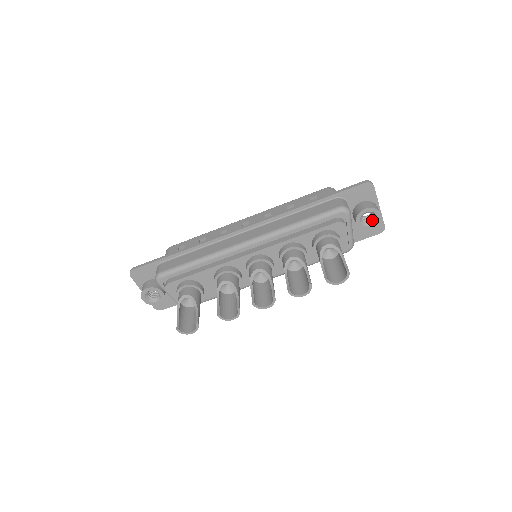
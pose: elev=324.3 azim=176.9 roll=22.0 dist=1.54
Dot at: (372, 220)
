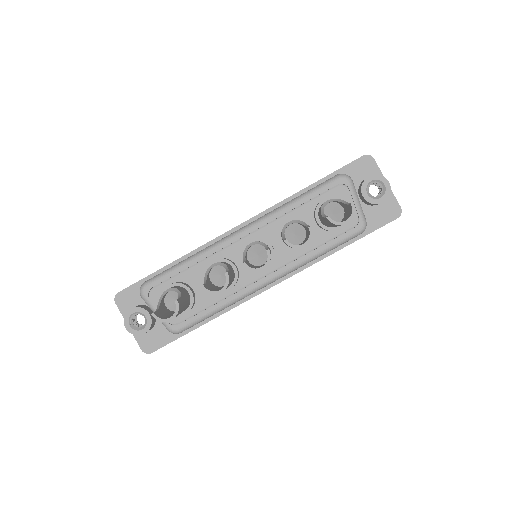
Dot at: (381, 193)
